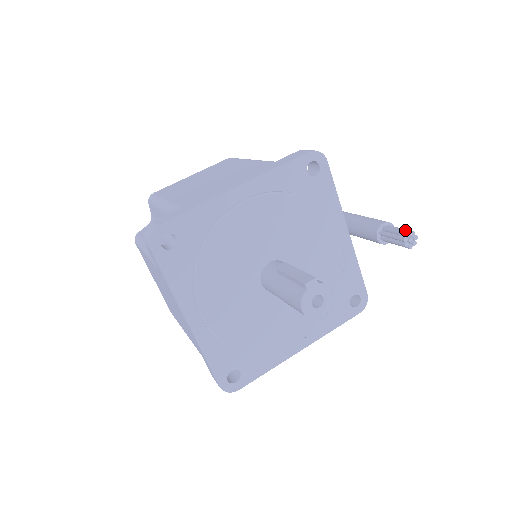
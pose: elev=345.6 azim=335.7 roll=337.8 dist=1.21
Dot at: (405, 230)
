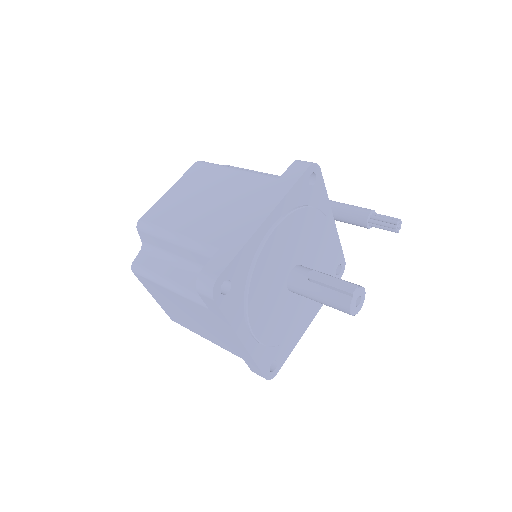
Dot at: (392, 218)
